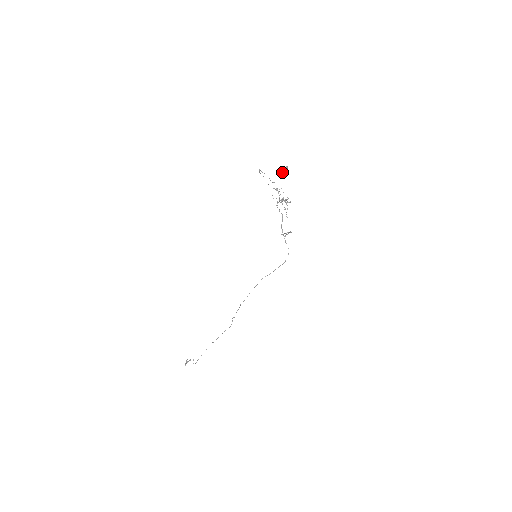
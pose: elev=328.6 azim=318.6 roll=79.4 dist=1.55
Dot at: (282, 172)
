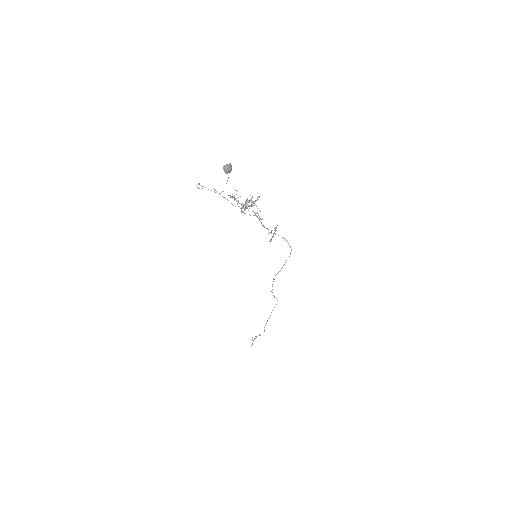
Dot at: (226, 173)
